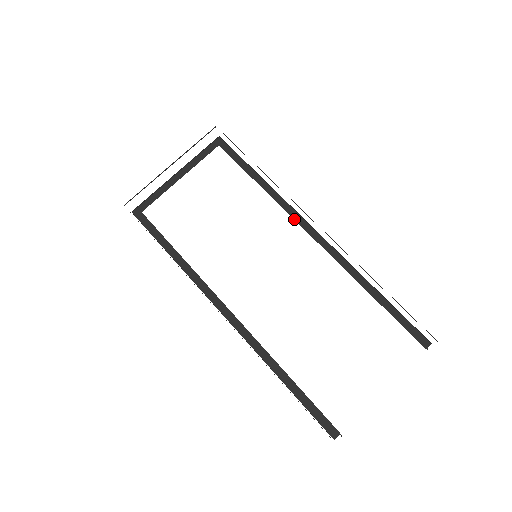
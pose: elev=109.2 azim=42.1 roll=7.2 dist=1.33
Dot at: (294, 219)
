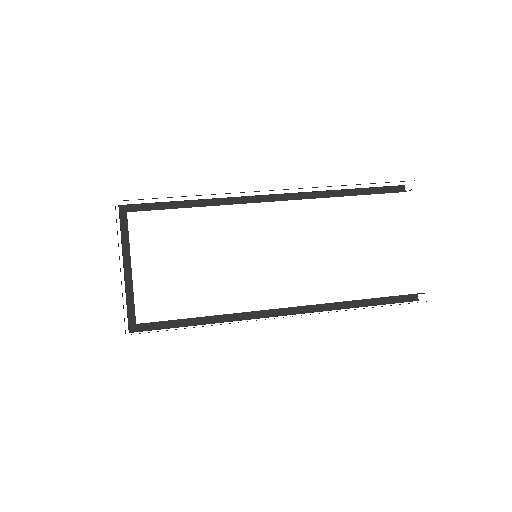
Dot at: (245, 203)
